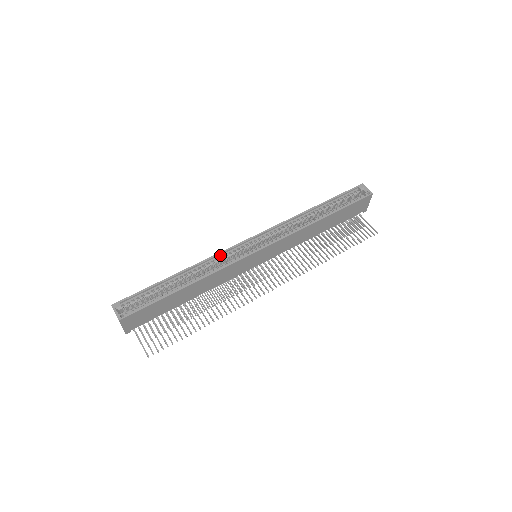
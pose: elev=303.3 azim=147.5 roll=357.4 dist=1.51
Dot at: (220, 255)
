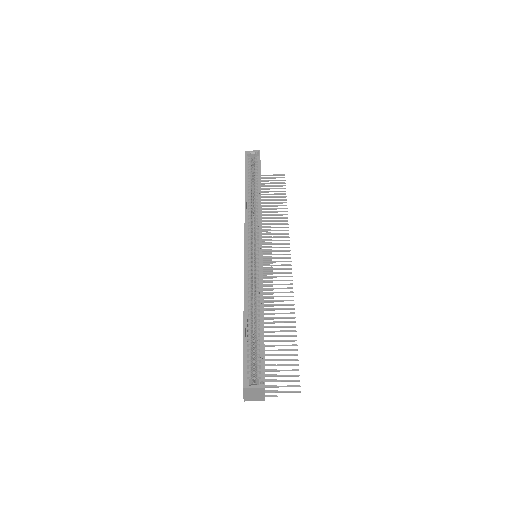
Dot at: (246, 275)
